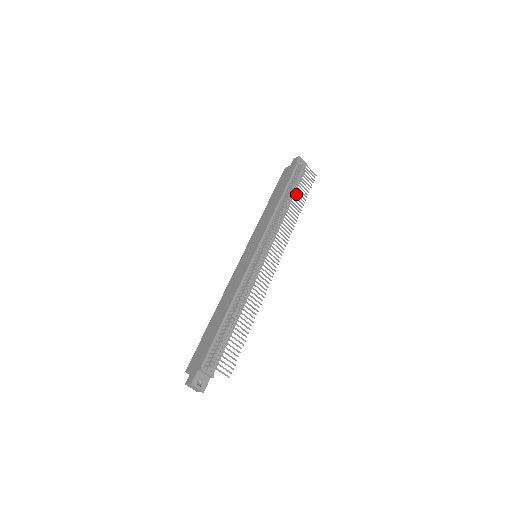
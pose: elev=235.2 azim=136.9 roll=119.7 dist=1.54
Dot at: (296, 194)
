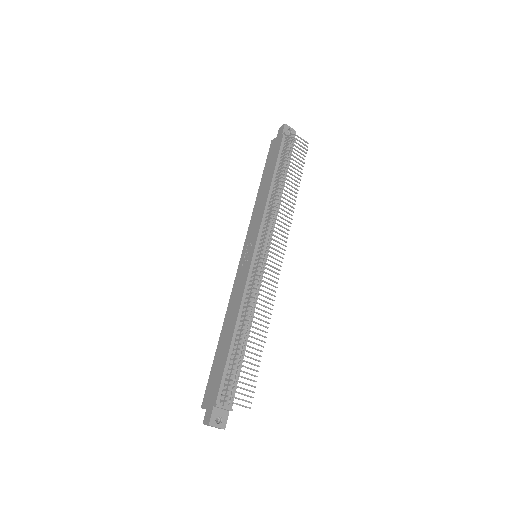
Dot at: (289, 173)
